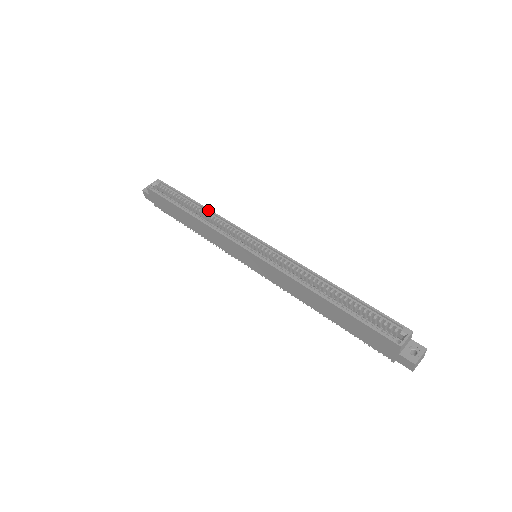
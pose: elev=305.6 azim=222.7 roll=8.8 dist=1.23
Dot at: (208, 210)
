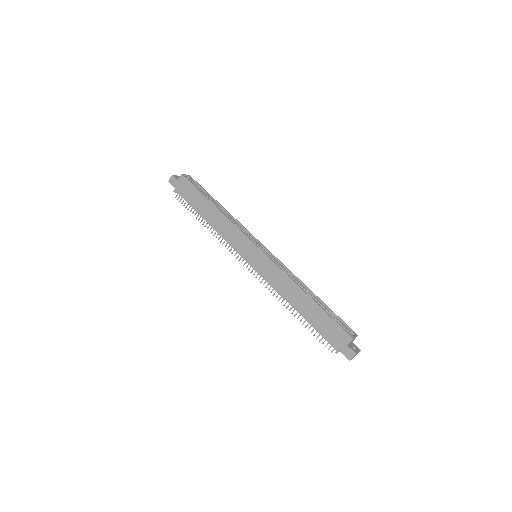
Dot at: (228, 212)
